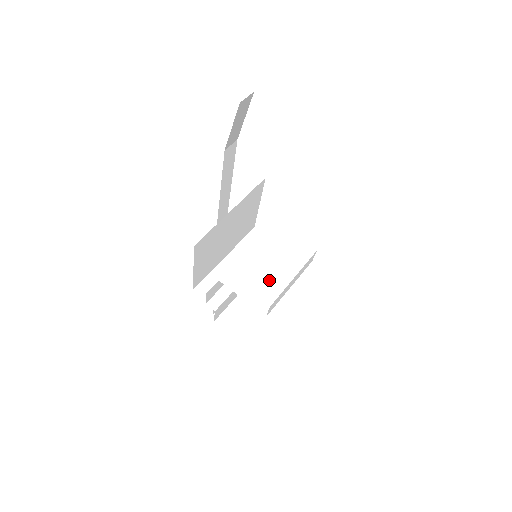
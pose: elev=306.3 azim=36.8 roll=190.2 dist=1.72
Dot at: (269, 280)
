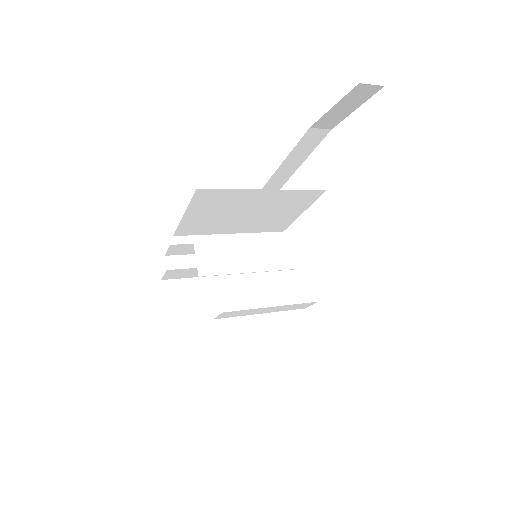
Dot at: (249, 289)
